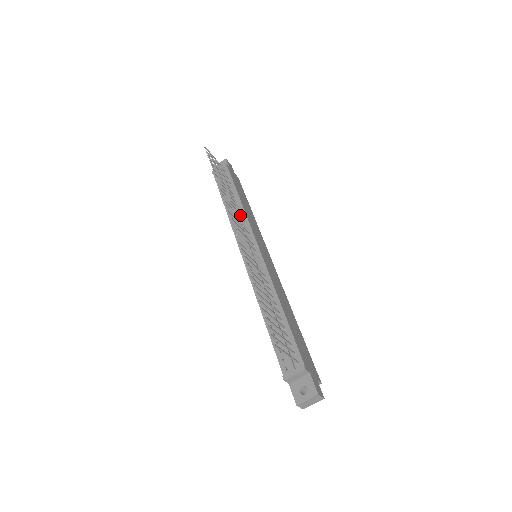
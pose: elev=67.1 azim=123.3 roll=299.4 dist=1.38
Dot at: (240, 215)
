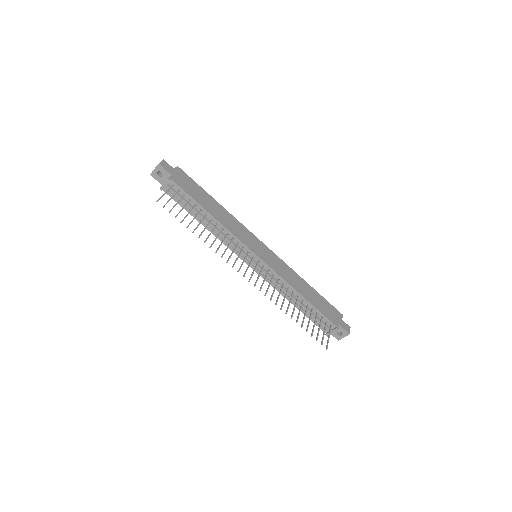
Dot at: (226, 236)
